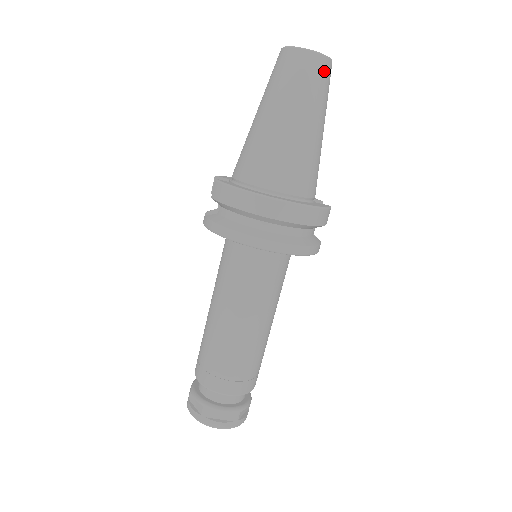
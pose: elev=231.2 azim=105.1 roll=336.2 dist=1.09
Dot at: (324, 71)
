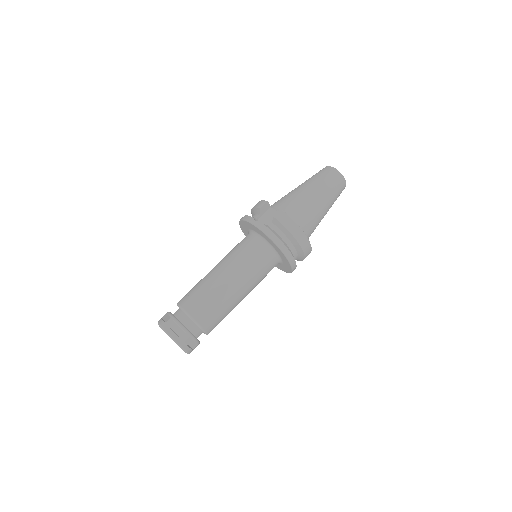
Dot at: occluded
